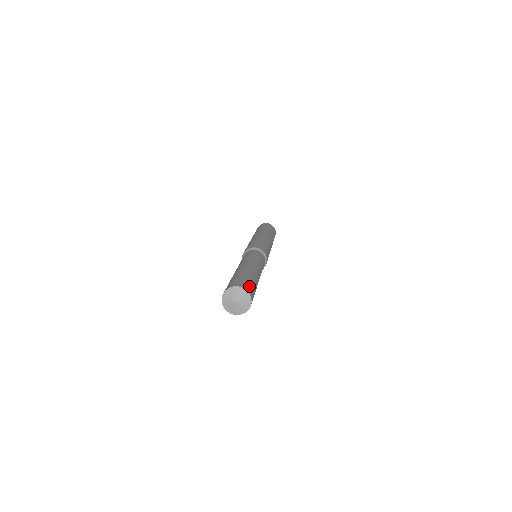
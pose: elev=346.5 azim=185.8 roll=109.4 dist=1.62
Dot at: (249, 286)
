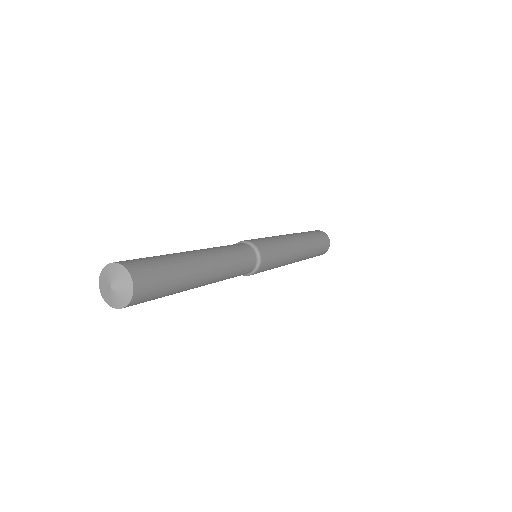
Dot at: (143, 265)
